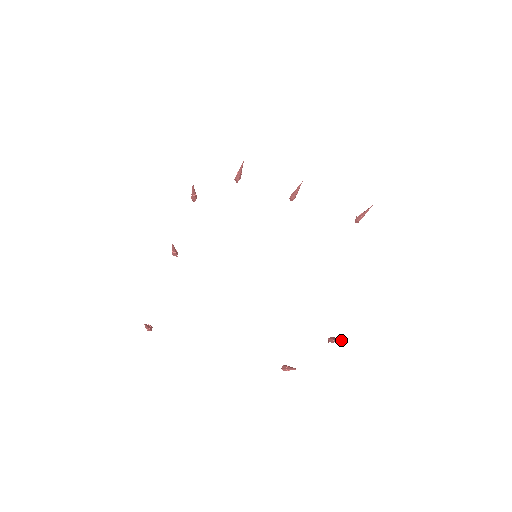
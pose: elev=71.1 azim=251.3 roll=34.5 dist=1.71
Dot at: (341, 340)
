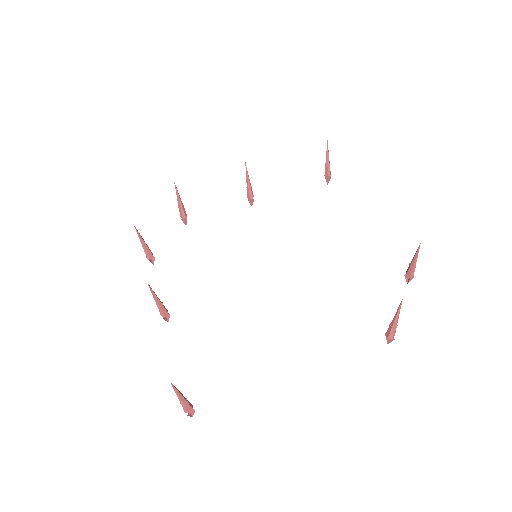
Dot at: occluded
